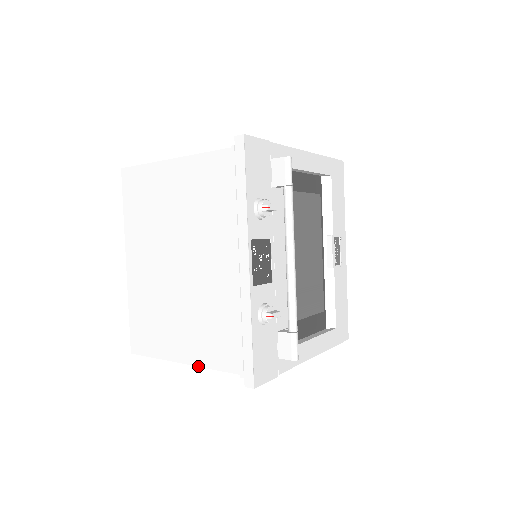
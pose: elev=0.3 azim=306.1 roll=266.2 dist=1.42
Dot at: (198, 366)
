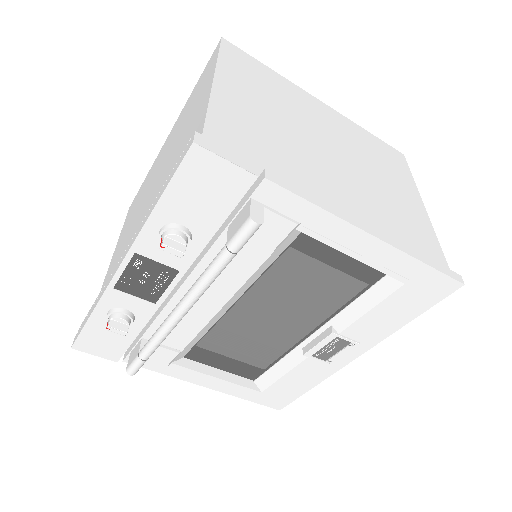
Dot at: (105, 278)
